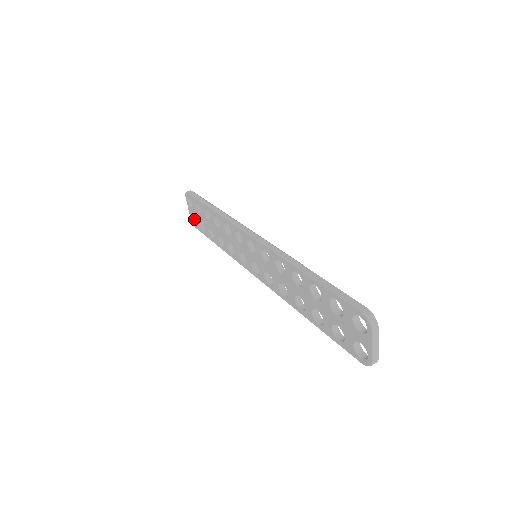
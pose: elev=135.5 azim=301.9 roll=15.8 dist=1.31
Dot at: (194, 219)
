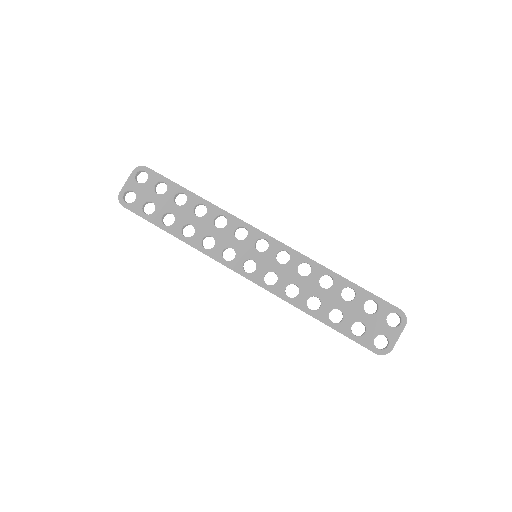
Dot at: (124, 196)
